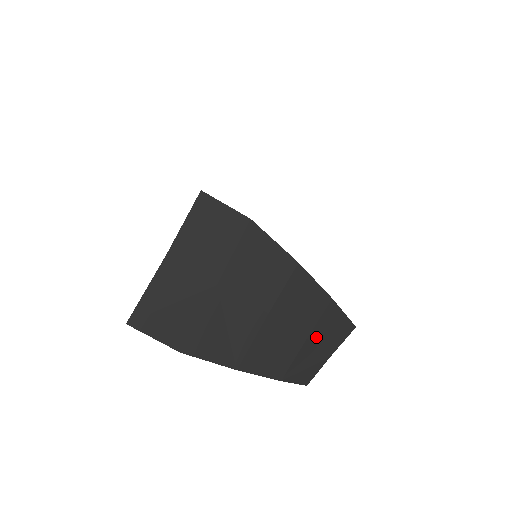
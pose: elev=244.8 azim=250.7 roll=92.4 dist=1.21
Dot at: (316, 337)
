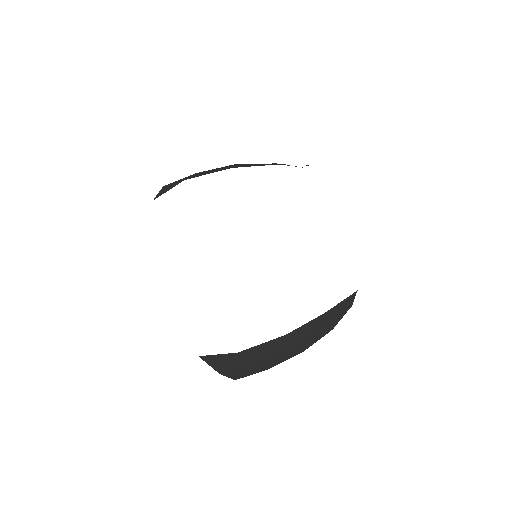
Dot at: (334, 316)
